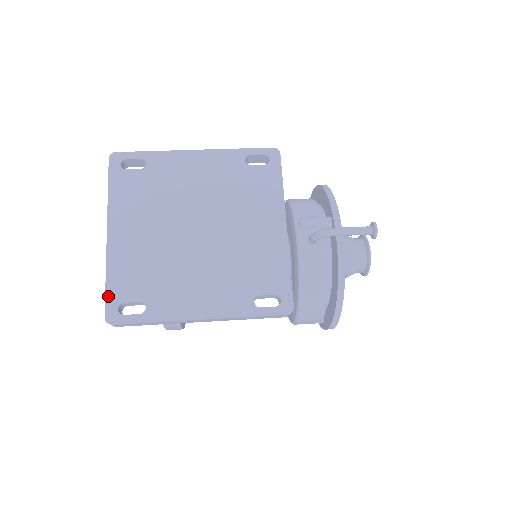
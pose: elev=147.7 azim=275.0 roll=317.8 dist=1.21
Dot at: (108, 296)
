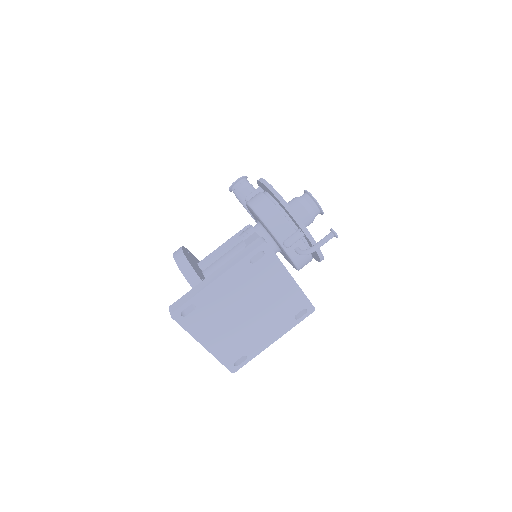
Dot at: (226, 365)
